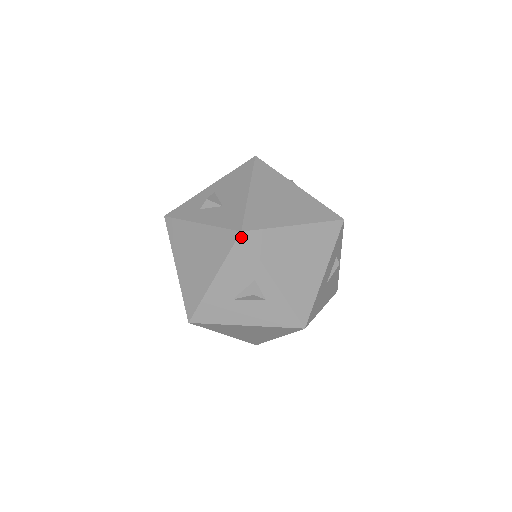
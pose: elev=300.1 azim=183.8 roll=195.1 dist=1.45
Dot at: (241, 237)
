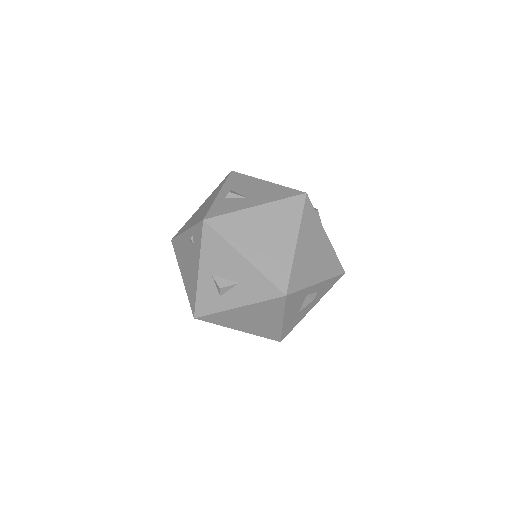
Dot at: (287, 297)
